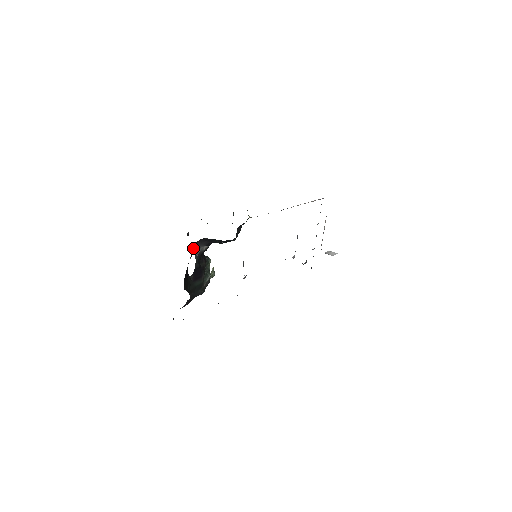
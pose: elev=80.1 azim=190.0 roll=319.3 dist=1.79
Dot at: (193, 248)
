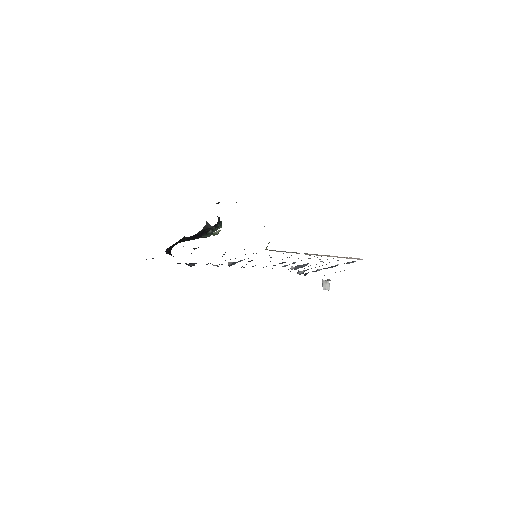
Dot at: occluded
